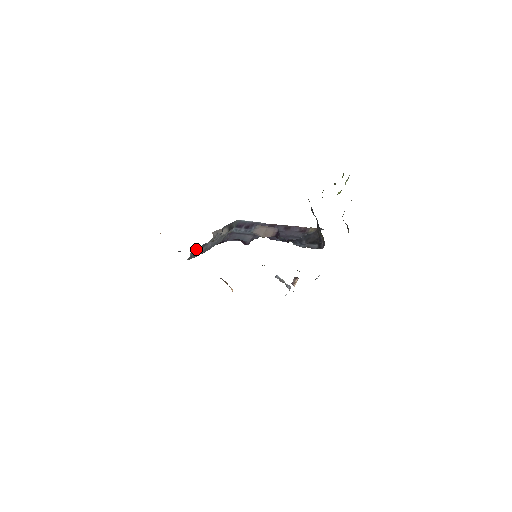
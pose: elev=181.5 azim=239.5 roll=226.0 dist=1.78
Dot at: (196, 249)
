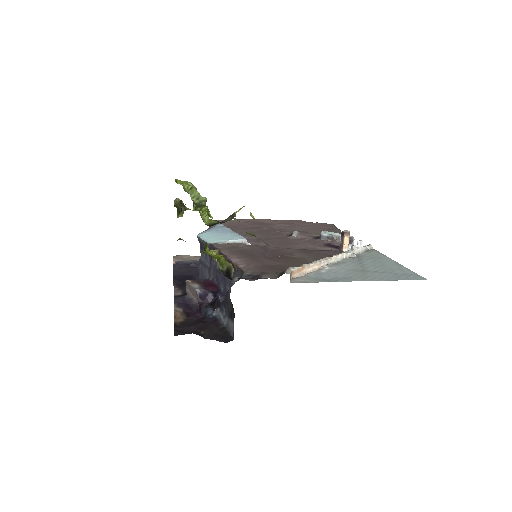
Dot at: occluded
